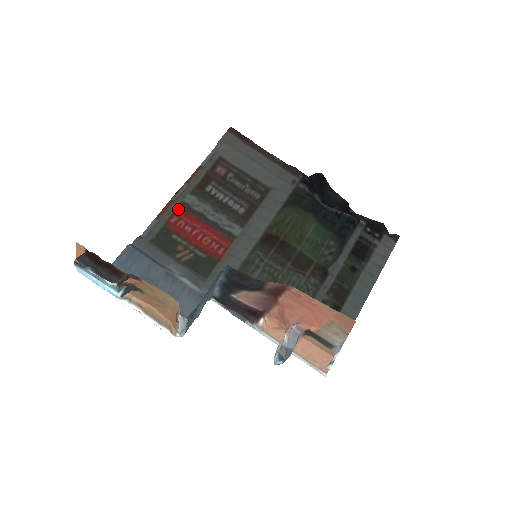
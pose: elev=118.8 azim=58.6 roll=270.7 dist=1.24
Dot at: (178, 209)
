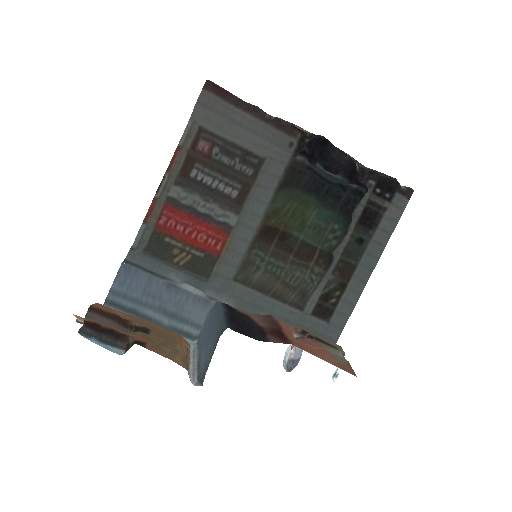
Dot at: (164, 207)
